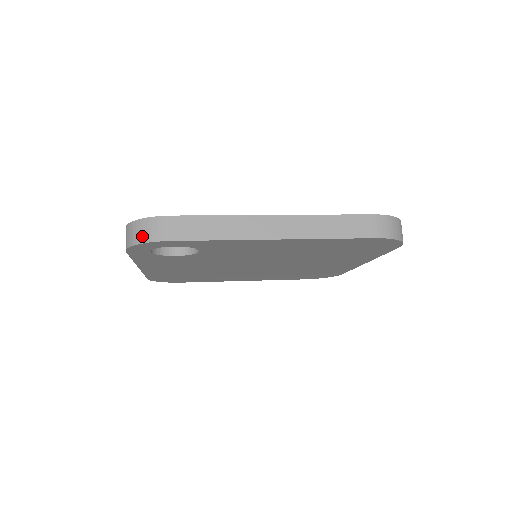
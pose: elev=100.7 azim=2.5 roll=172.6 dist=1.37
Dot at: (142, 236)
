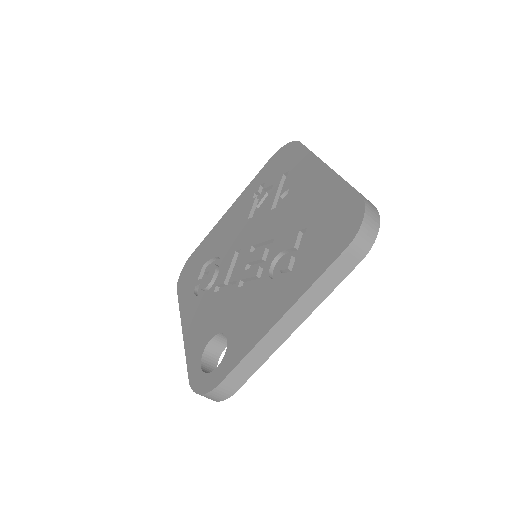
Dot at: (215, 400)
